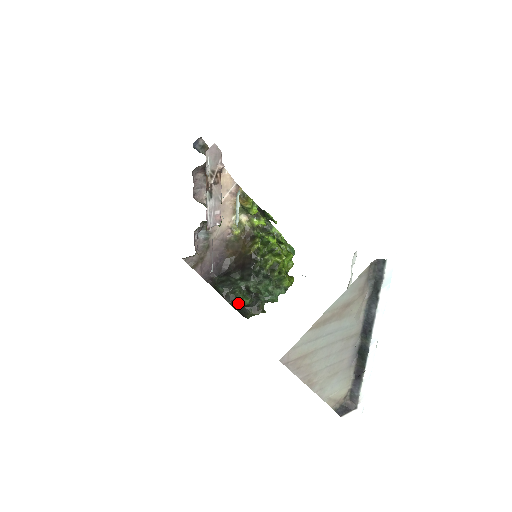
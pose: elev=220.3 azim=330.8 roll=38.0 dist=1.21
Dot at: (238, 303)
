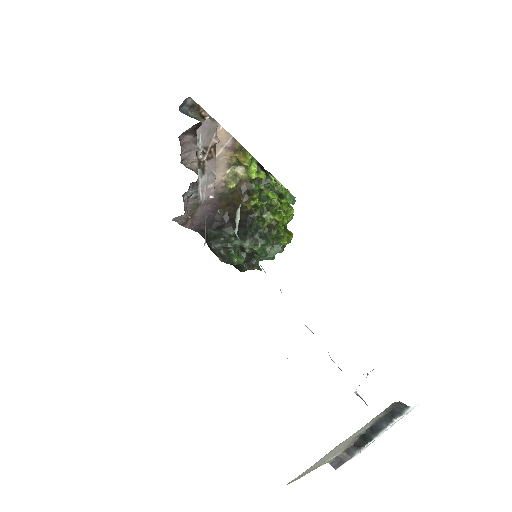
Dot at: occluded
